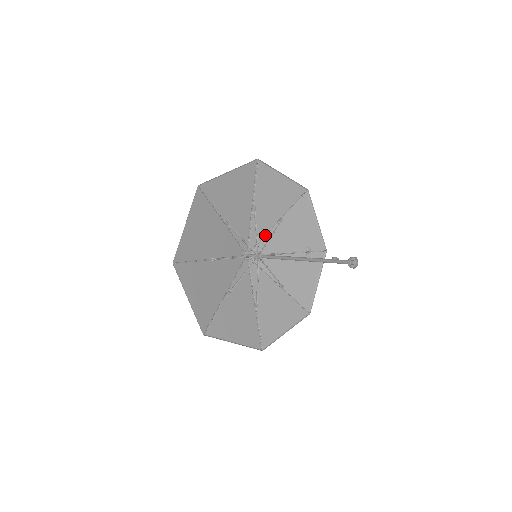
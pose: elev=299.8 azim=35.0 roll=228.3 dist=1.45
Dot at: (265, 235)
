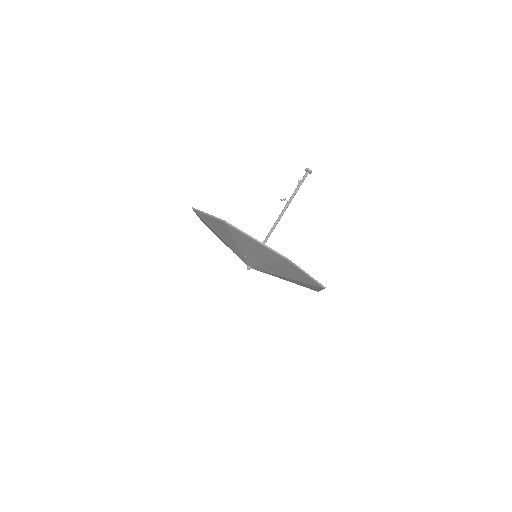
Dot at: occluded
